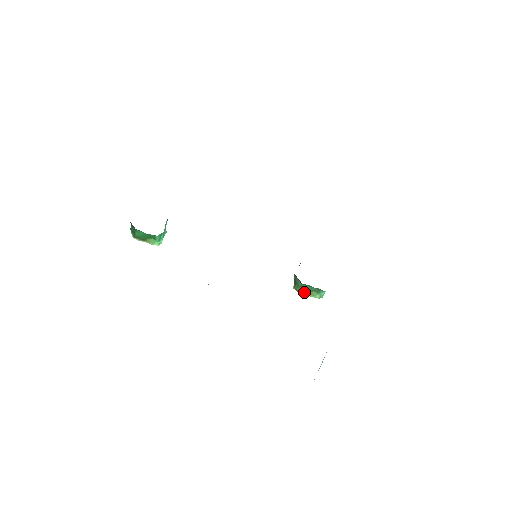
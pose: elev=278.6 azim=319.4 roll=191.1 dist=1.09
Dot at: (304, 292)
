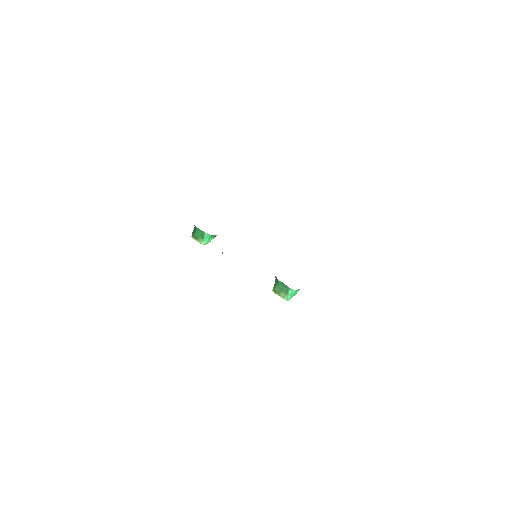
Dot at: (278, 292)
